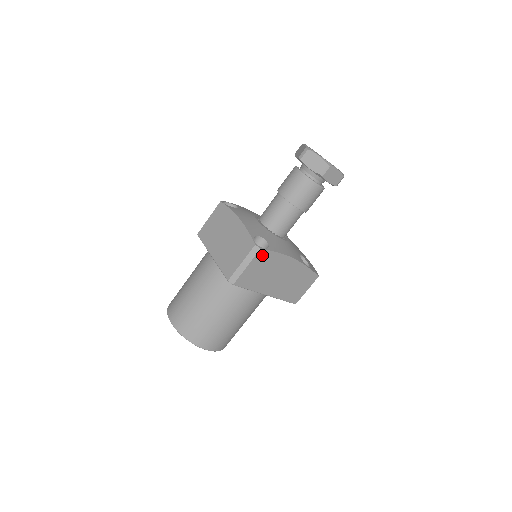
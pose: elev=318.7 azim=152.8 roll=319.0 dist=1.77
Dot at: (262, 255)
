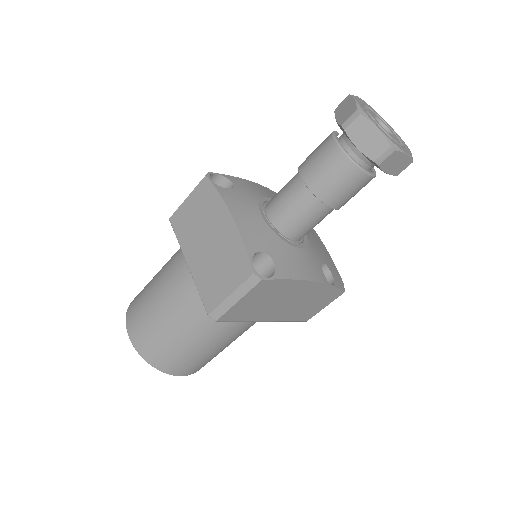
Dot at: (263, 286)
